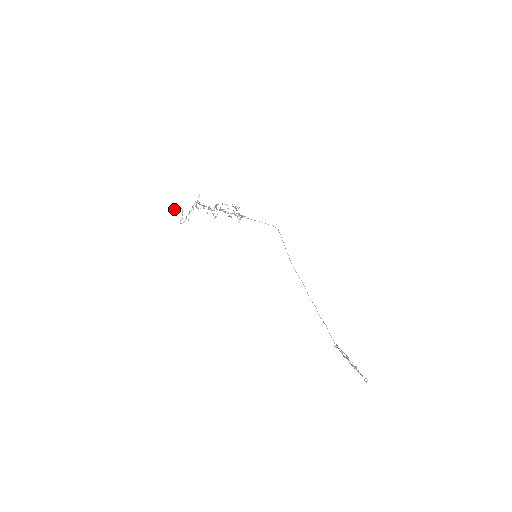
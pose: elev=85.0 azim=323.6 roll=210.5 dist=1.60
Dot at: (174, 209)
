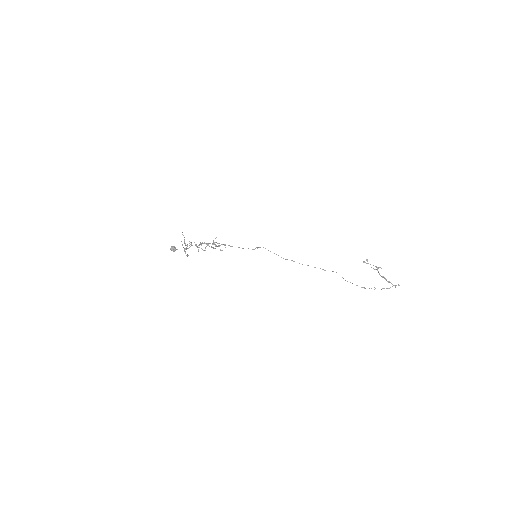
Dot at: (173, 251)
